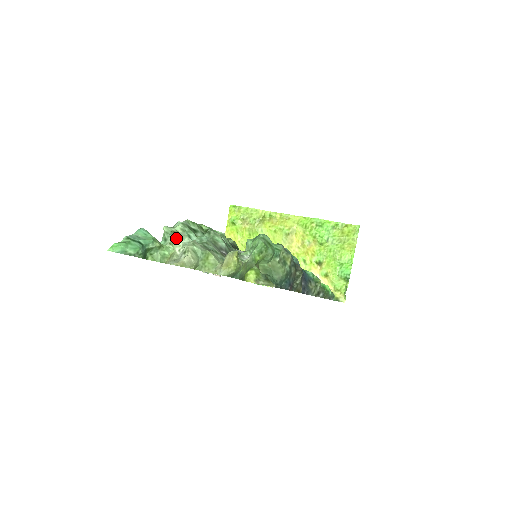
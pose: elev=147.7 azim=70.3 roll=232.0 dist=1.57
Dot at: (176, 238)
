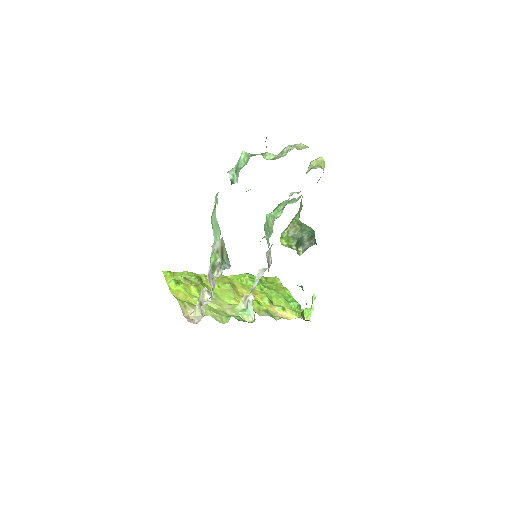
Dot at: (265, 152)
